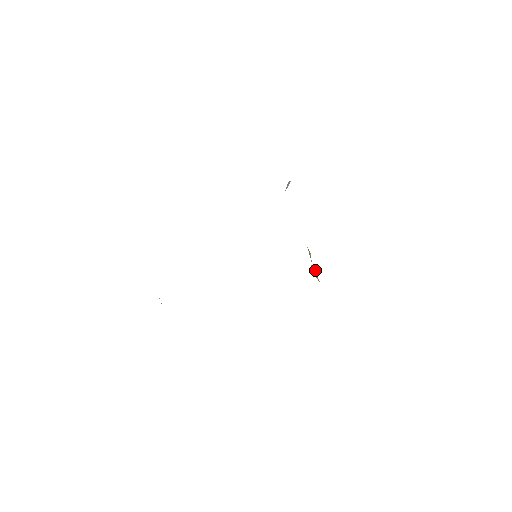
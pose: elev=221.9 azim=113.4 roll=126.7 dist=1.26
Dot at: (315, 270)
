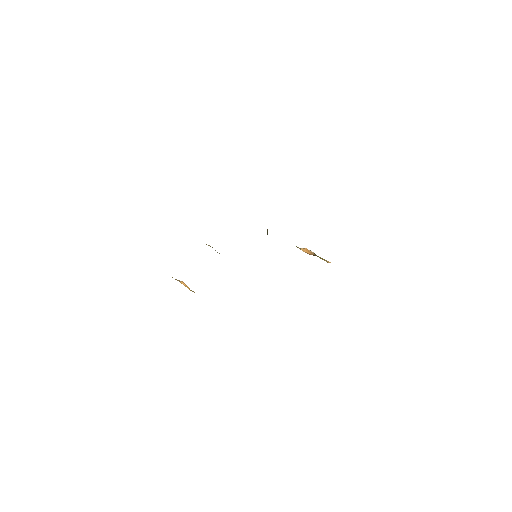
Dot at: (306, 249)
